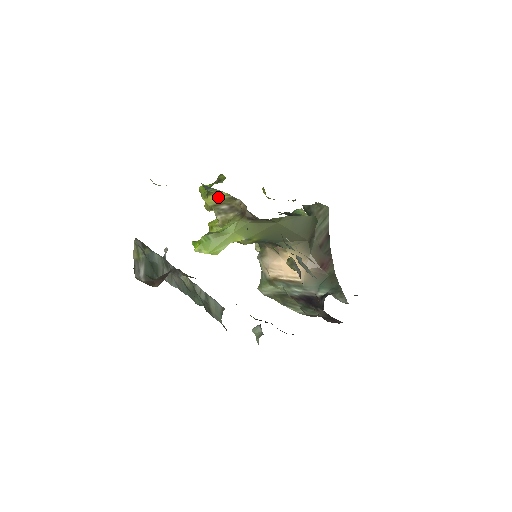
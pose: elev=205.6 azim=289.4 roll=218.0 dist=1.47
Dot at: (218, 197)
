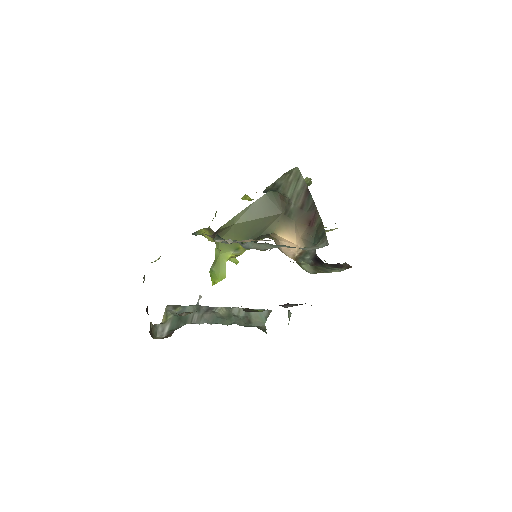
Dot at: (207, 234)
